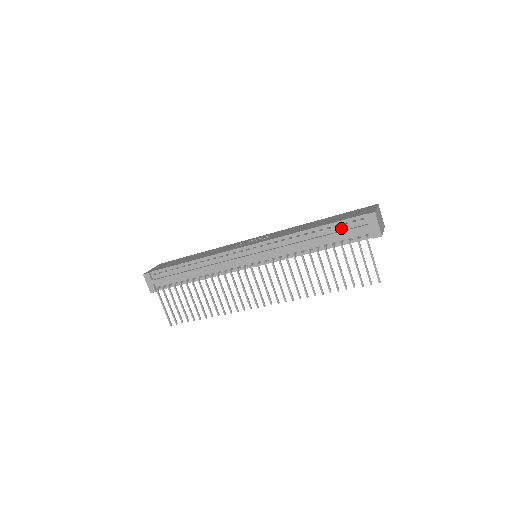
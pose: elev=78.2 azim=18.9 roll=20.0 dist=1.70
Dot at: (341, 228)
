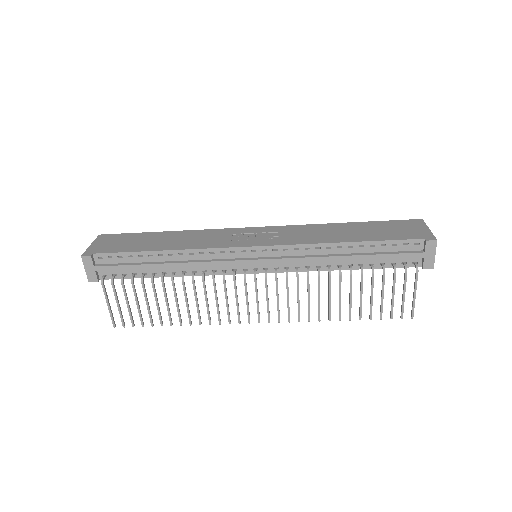
Dot at: (387, 249)
